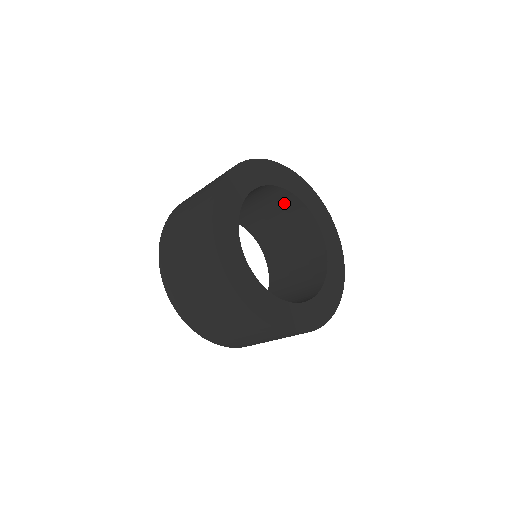
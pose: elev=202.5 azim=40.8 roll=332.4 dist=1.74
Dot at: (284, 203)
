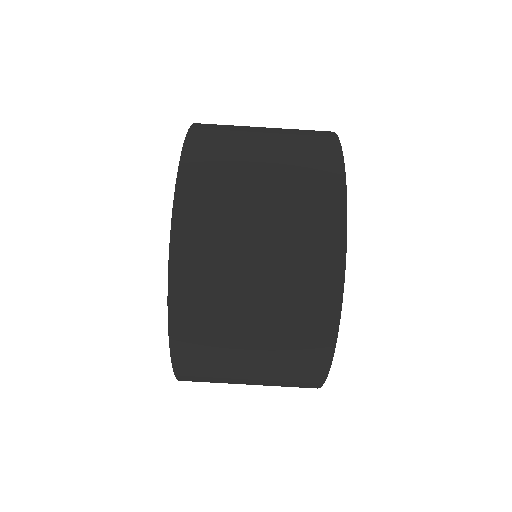
Dot at: occluded
